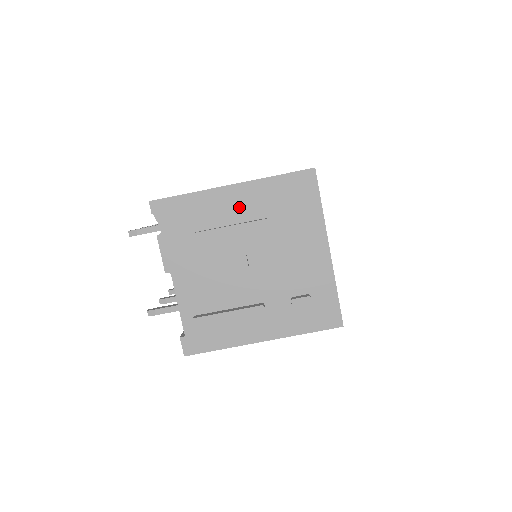
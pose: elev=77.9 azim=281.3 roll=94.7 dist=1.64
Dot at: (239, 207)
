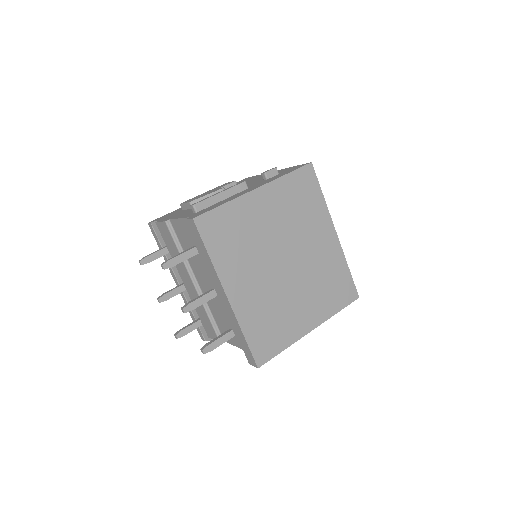
Dot at: occluded
